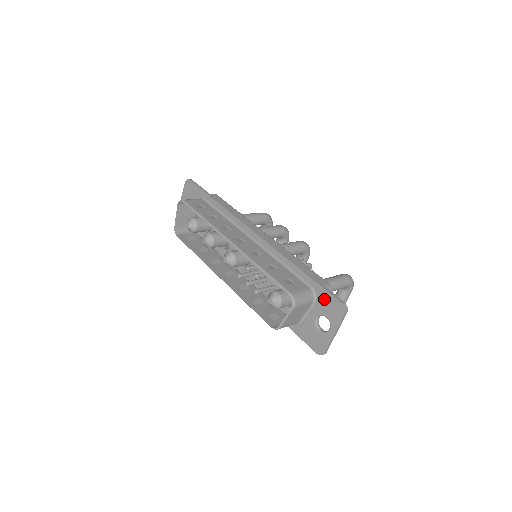
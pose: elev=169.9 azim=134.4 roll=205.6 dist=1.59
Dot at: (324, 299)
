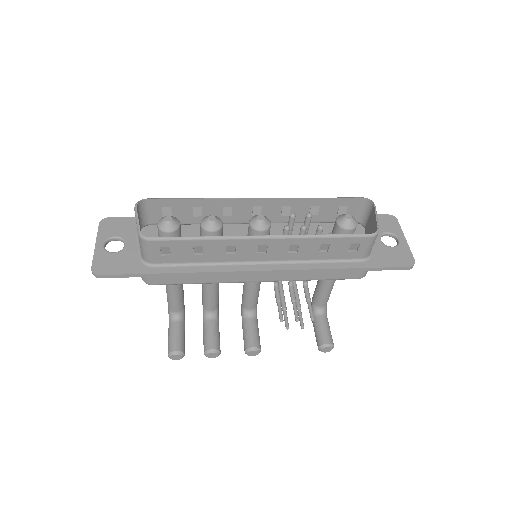
Dot at: occluded
